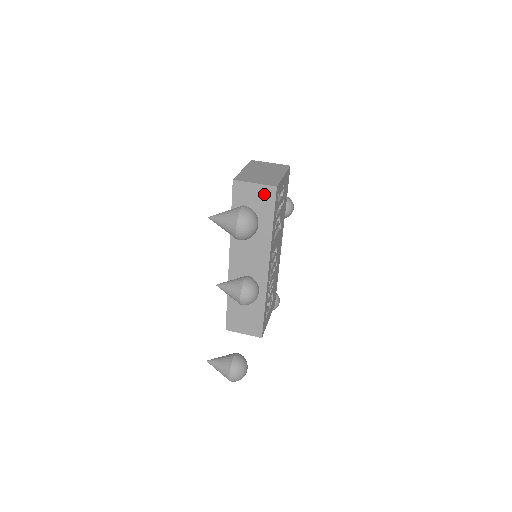
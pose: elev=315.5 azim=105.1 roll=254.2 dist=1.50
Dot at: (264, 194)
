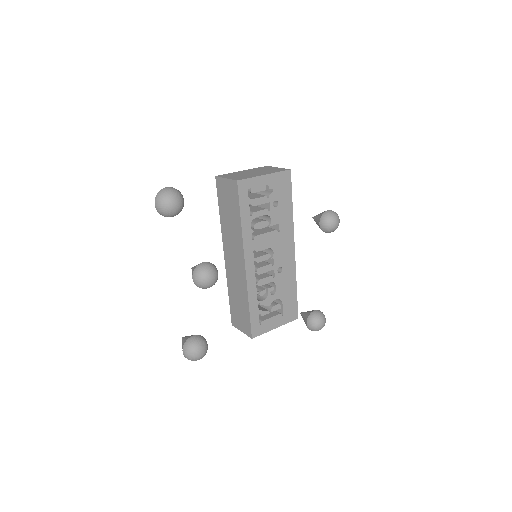
Dot at: (232, 188)
